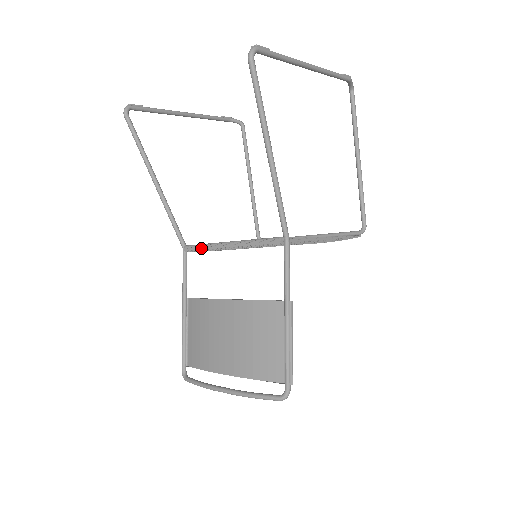
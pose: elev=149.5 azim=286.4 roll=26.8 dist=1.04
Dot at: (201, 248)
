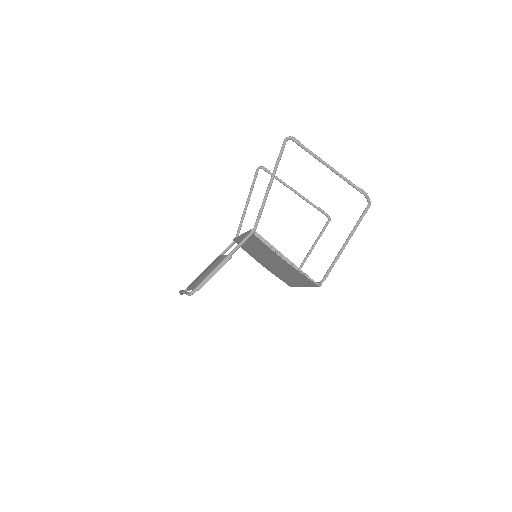
Dot at: (237, 237)
